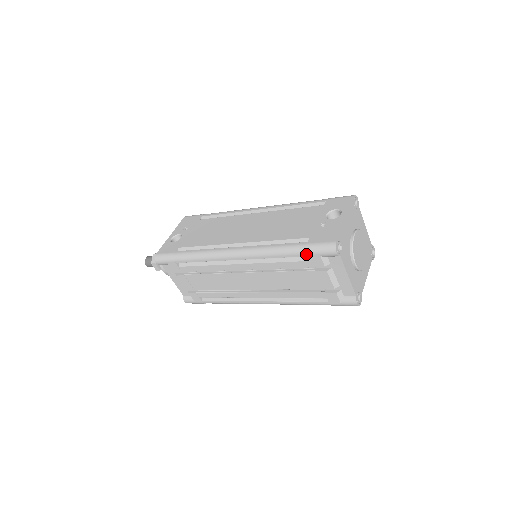
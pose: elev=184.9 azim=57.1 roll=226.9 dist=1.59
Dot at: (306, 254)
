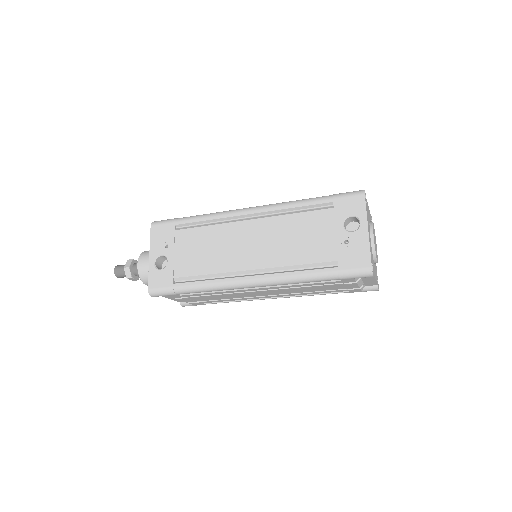
Dot at: (339, 279)
